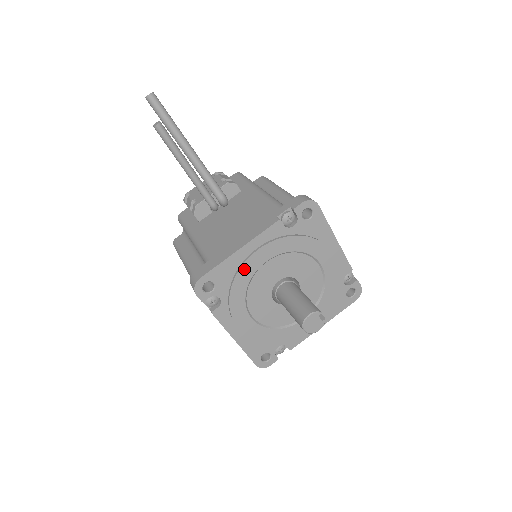
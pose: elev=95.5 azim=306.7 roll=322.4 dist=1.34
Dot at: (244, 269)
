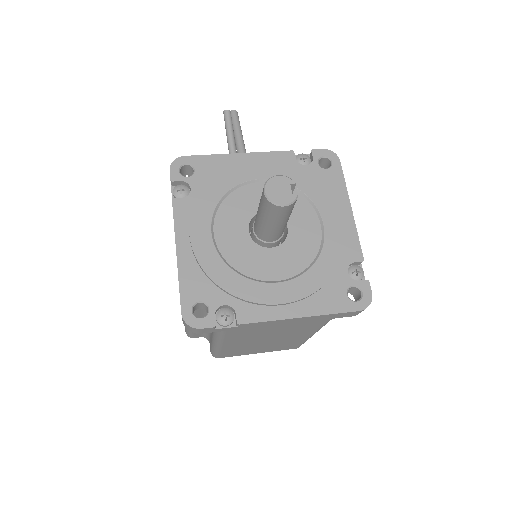
Dot at: (233, 172)
